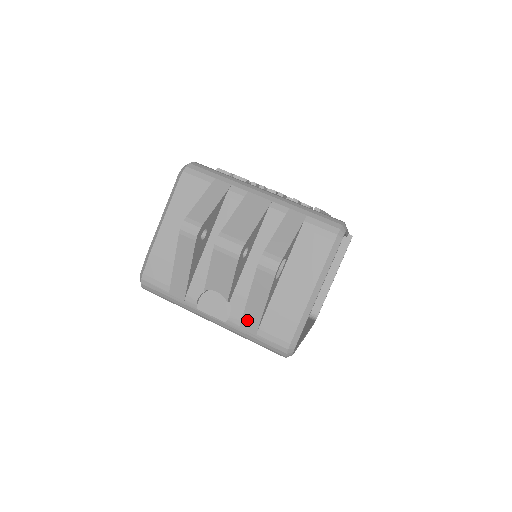
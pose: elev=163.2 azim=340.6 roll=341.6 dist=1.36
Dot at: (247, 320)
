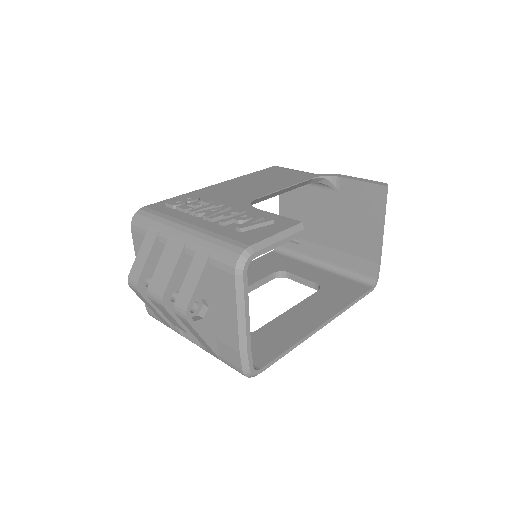
Dot at: (208, 349)
